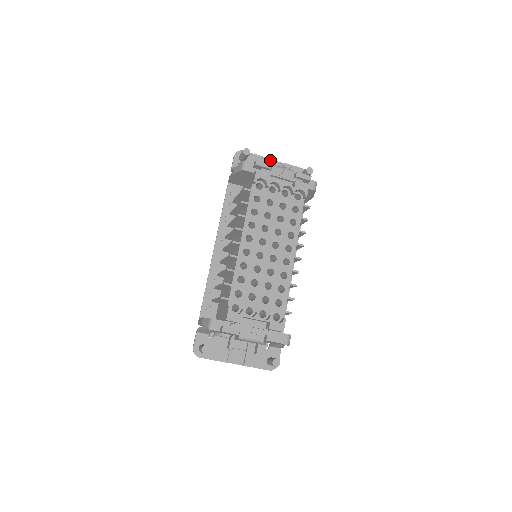
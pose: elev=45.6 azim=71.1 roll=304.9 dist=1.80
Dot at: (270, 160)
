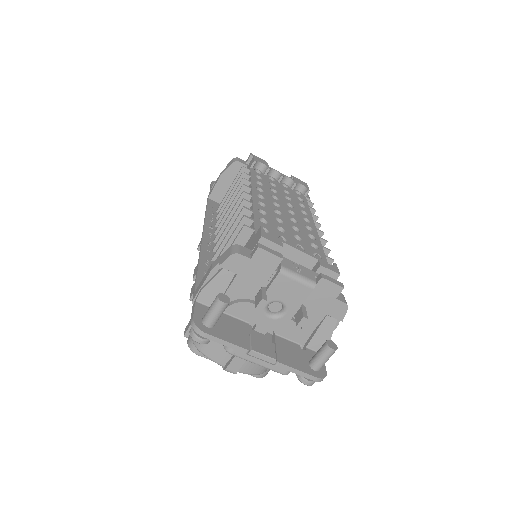
Dot at: occluded
